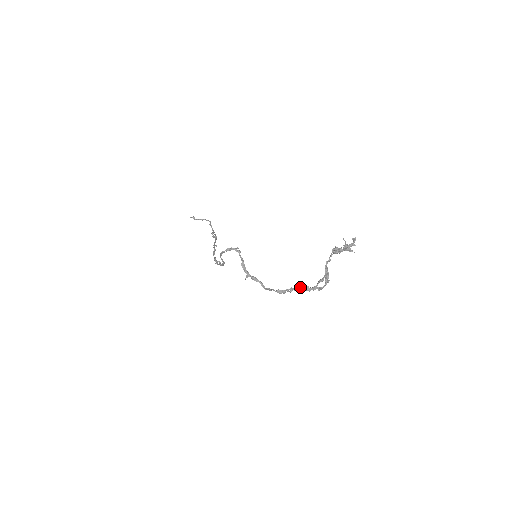
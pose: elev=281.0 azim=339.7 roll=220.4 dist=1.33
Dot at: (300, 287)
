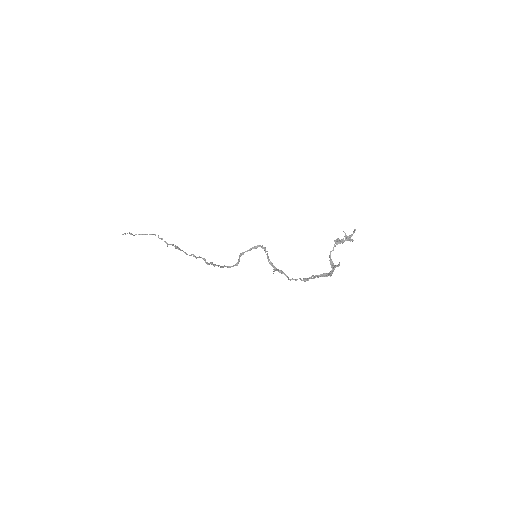
Dot at: (320, 274)
